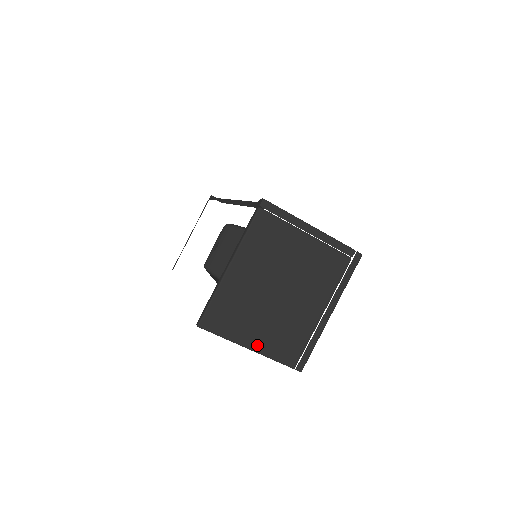
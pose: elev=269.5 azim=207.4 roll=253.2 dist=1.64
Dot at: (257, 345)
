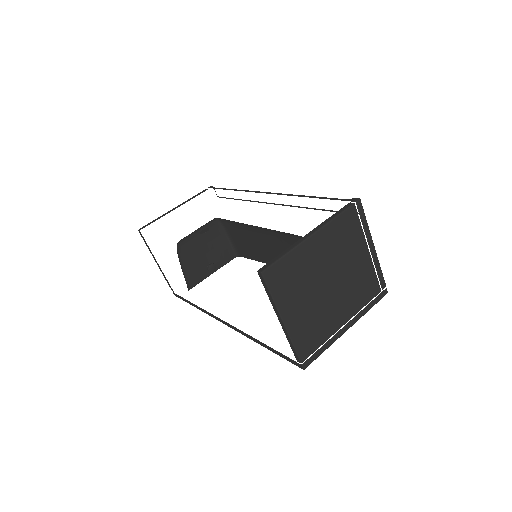
Dot at: (290, 322)
